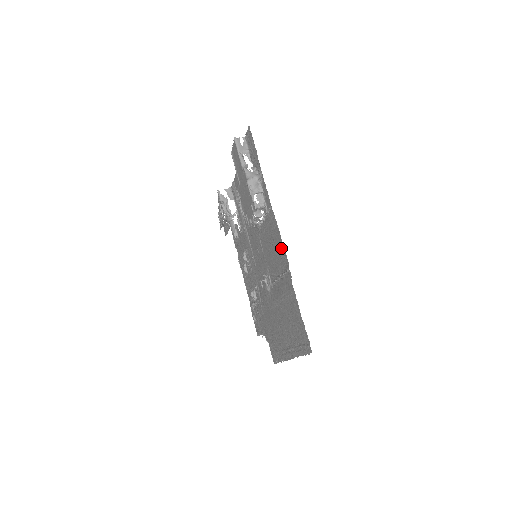
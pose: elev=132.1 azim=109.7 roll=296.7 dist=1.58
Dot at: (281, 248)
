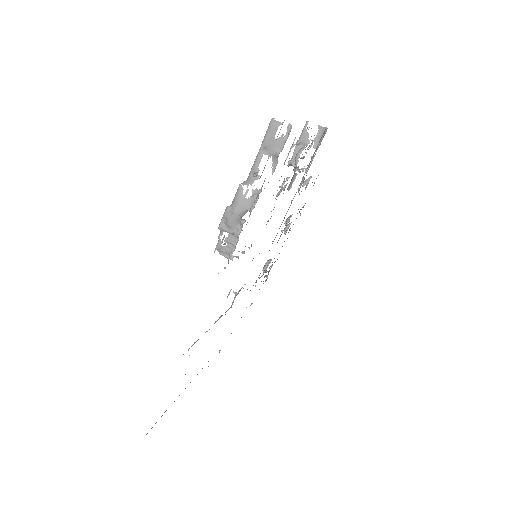
Dot at: occluded
